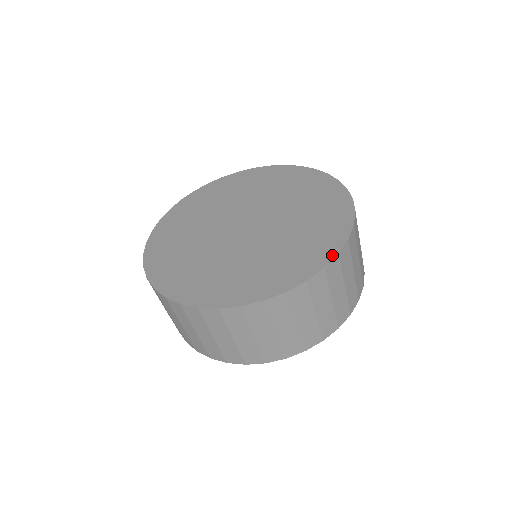
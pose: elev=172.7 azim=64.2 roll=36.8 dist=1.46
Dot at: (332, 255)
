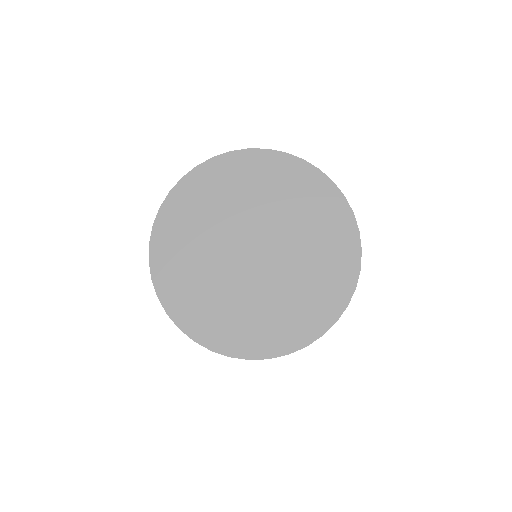
Dot at: (351, 291)
